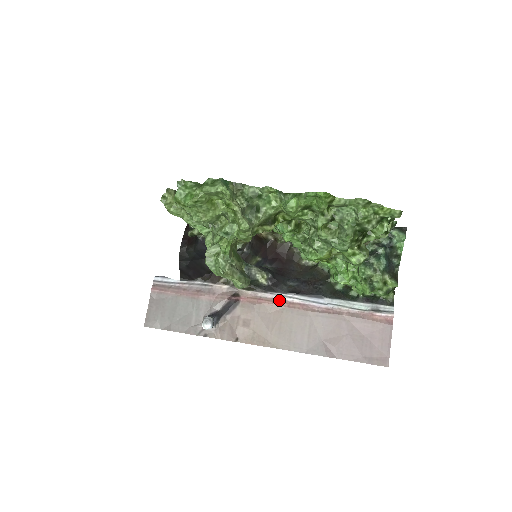
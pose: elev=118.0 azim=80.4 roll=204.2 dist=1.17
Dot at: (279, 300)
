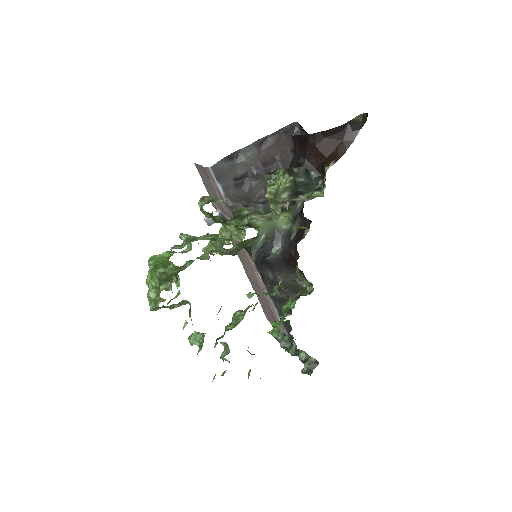
Dot at: (253, 265)
